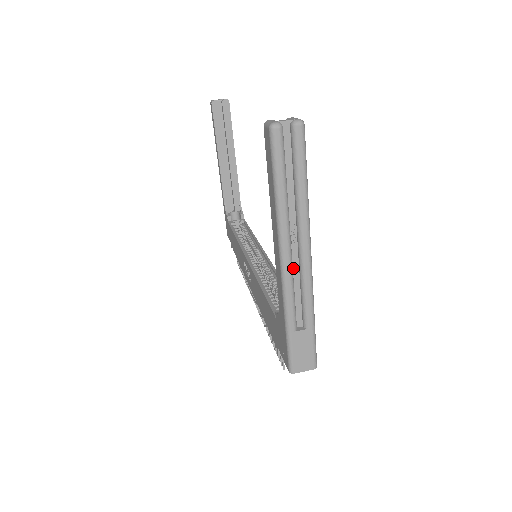
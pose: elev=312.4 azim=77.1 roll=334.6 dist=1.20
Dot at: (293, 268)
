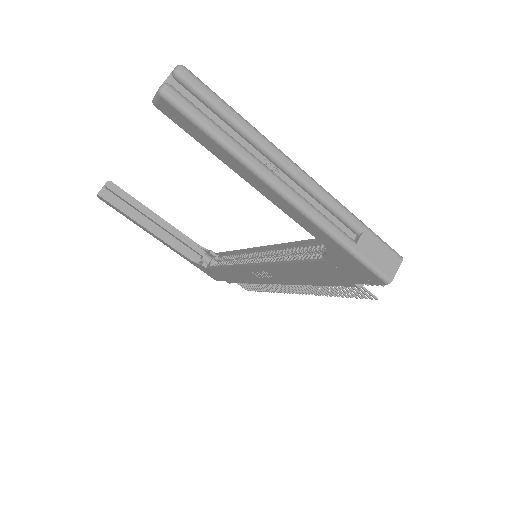
Dot at: (299, 195)
